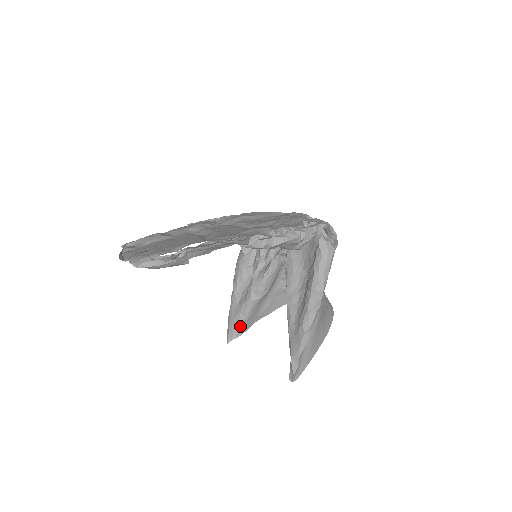
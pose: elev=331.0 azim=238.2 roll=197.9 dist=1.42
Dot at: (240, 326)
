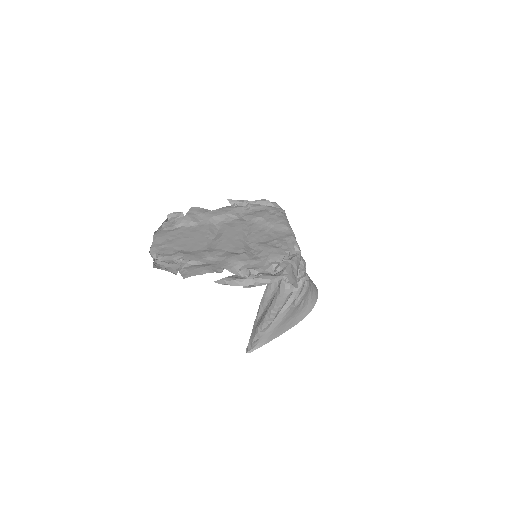
Dot at: occluded
